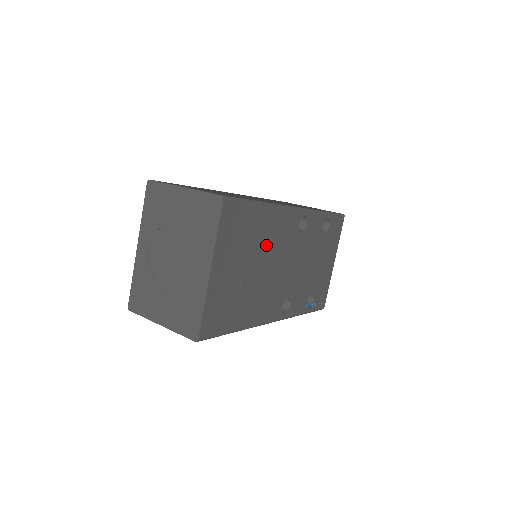
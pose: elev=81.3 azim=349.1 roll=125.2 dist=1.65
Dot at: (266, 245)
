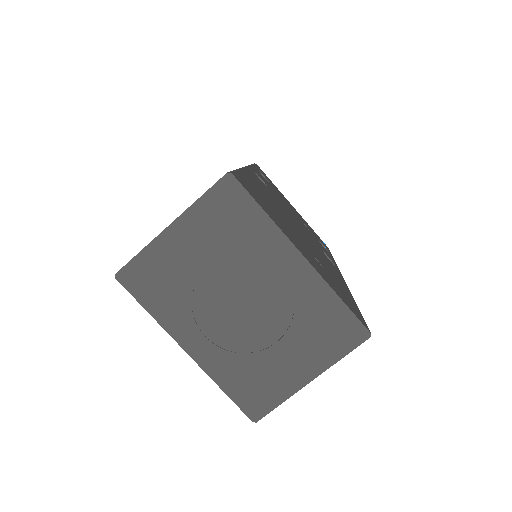
Dot at: occluded
